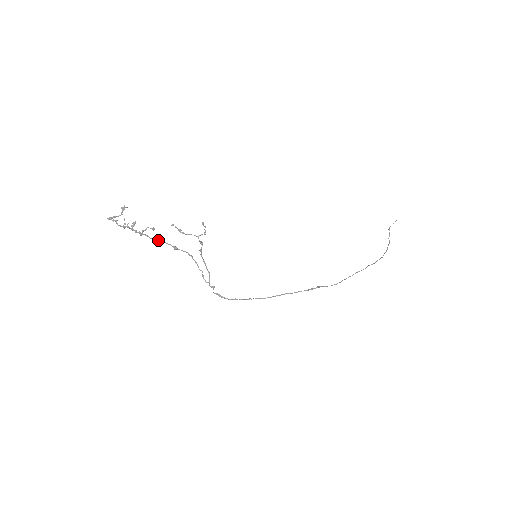
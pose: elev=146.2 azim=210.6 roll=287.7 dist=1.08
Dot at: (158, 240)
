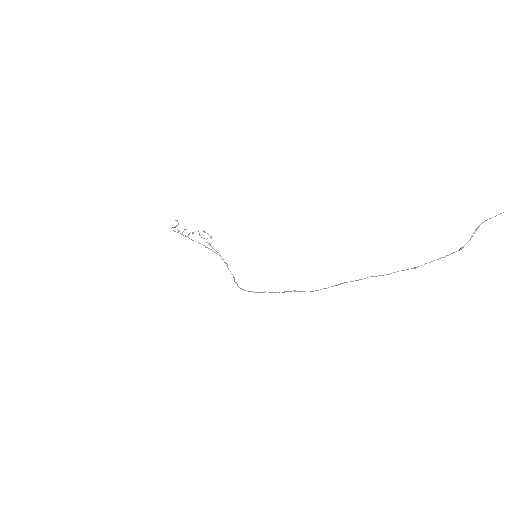
Dot at: (195, 241)
